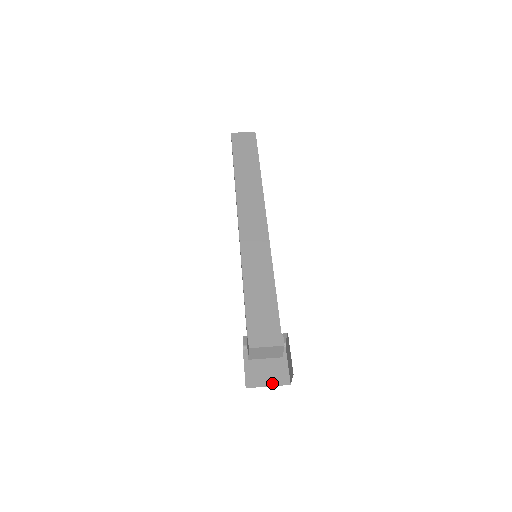
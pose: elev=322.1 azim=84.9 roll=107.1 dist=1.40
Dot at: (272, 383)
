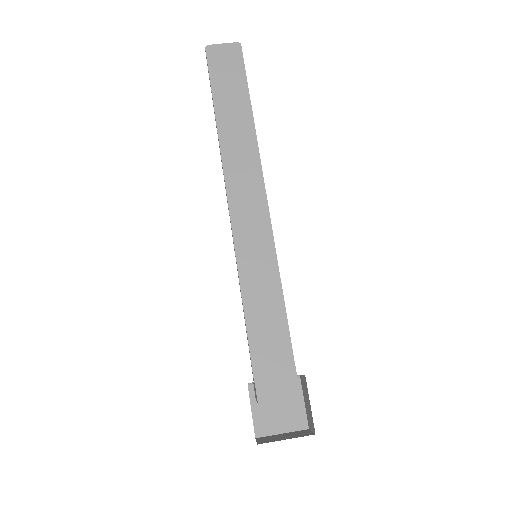
Dot at: (287, 429)
